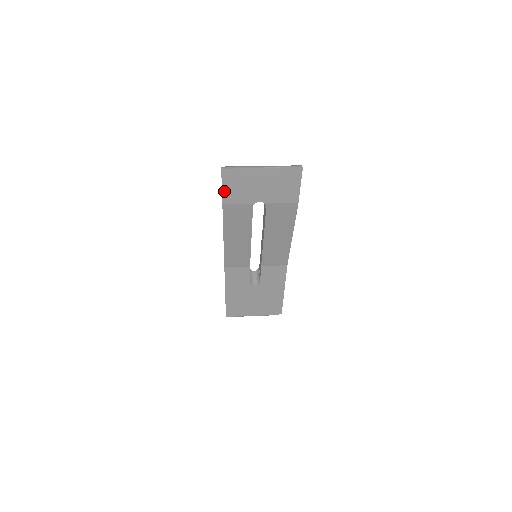
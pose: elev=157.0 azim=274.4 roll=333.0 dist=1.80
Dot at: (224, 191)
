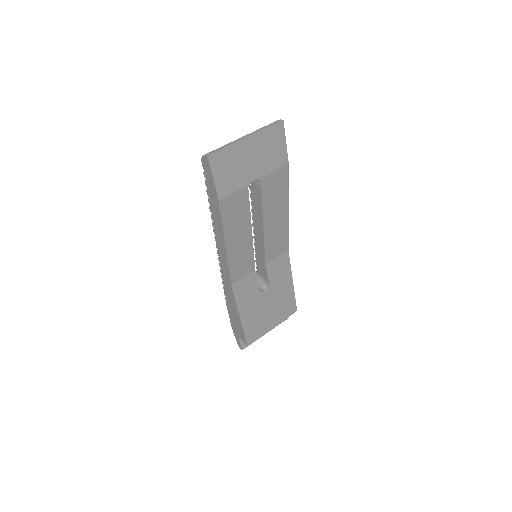
Dot at: (216, 183)
